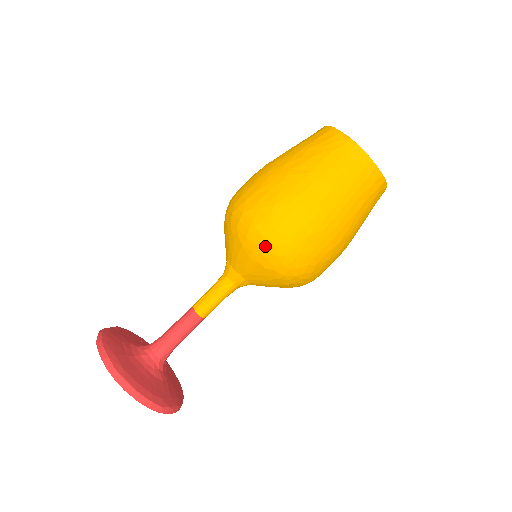
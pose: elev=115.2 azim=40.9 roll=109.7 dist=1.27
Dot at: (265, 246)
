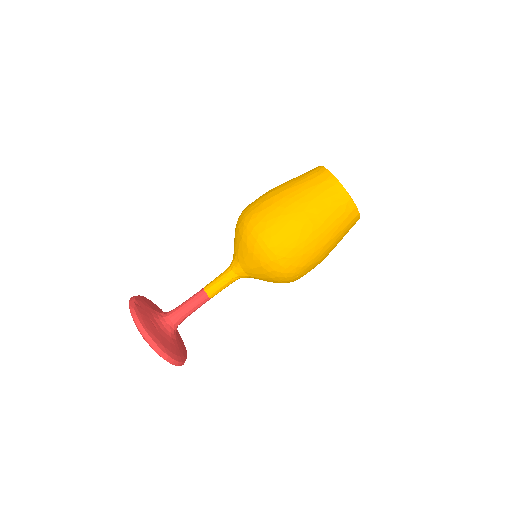
Dot at: (281, 272)
